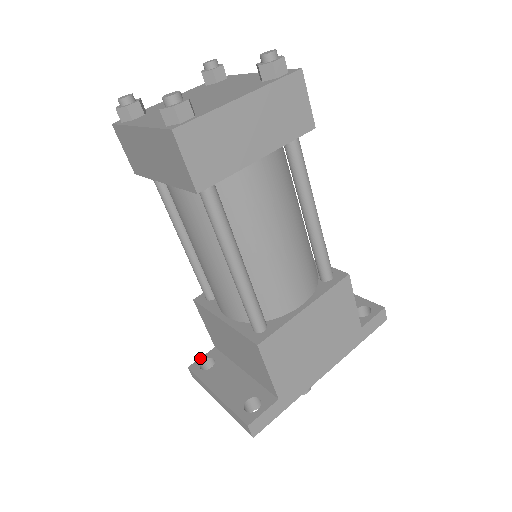
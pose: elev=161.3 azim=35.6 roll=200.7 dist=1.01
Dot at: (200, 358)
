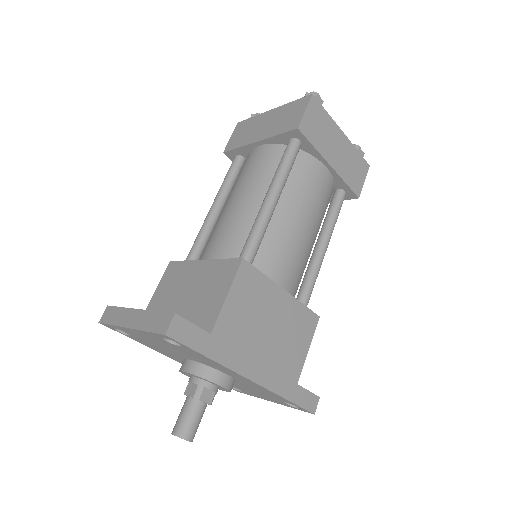
Dot at: occluded
